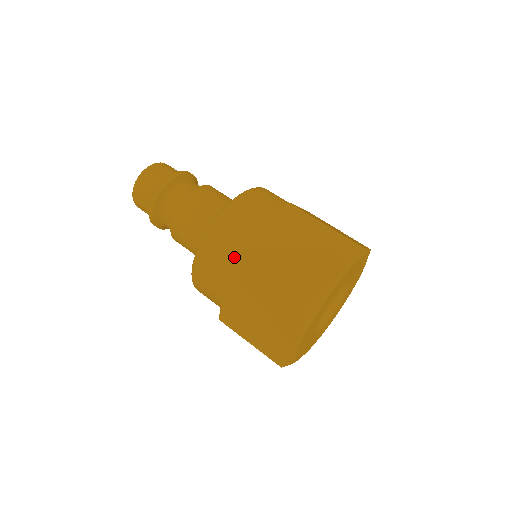
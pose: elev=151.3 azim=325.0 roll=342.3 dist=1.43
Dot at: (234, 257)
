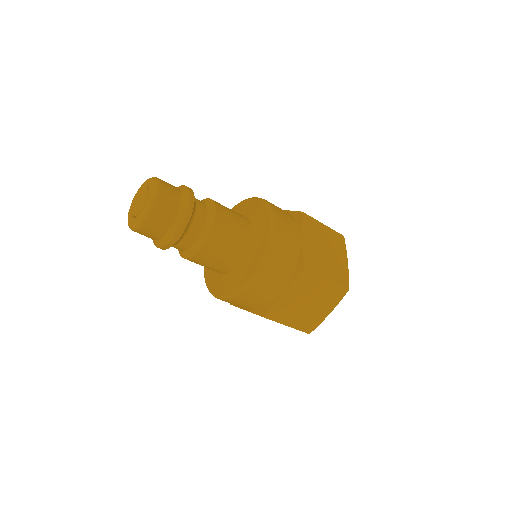
Dot at: (258, 306)
